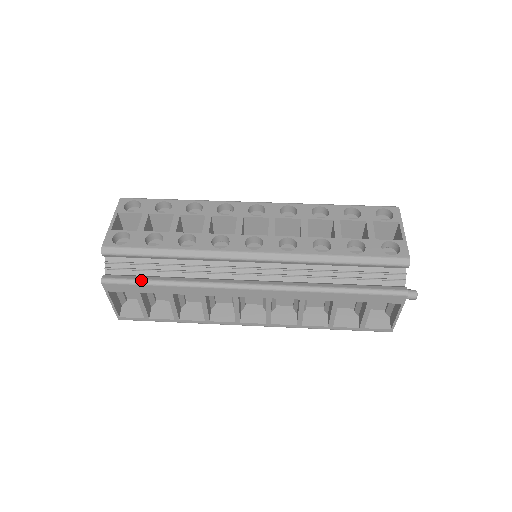
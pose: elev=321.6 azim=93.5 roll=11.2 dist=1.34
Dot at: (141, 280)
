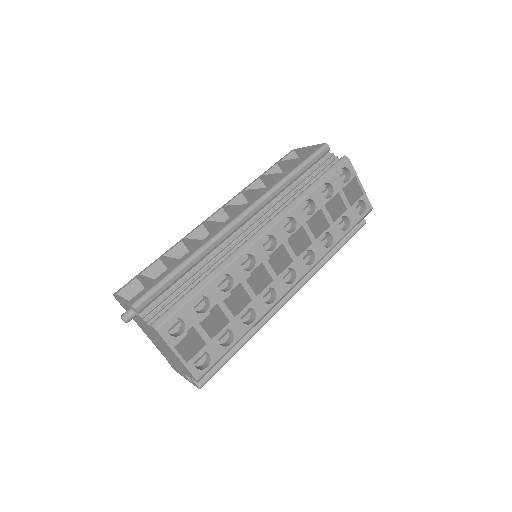
Dot at: (226, 362)
